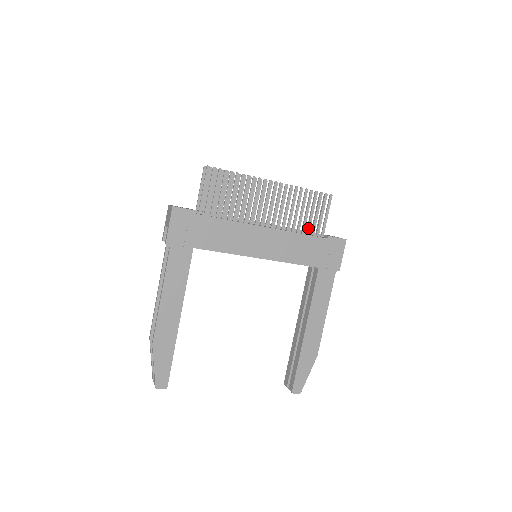
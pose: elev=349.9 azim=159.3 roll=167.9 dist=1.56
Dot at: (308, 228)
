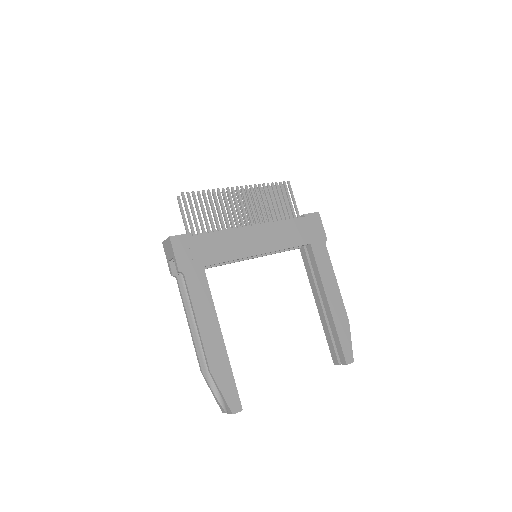
Dot at: (285, 215)
